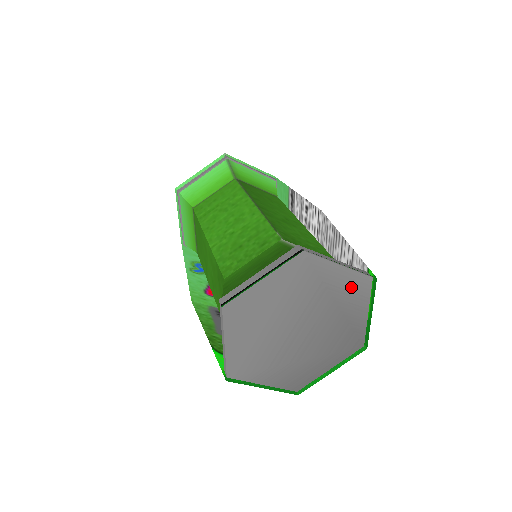
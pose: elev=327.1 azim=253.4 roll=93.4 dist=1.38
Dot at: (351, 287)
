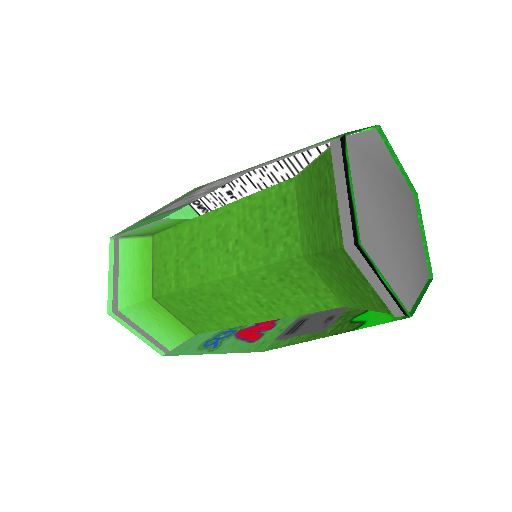
Dot at: (377, 148)
